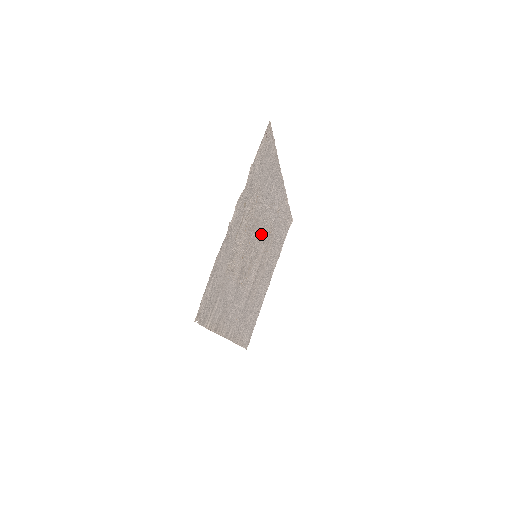
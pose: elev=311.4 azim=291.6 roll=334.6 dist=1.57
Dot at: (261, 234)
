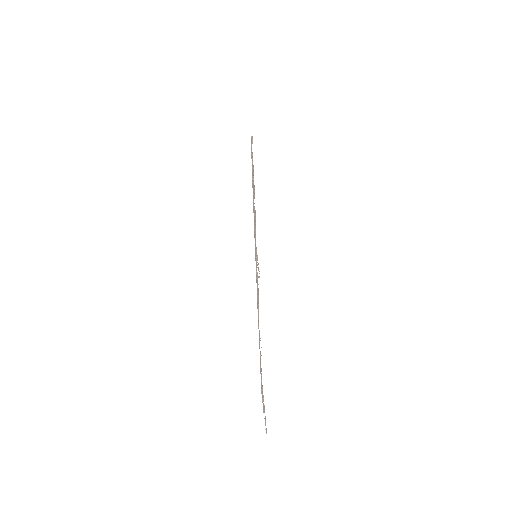
Dot at: occluded
